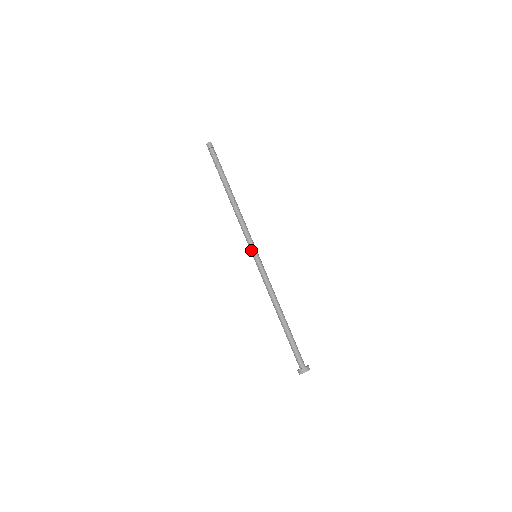
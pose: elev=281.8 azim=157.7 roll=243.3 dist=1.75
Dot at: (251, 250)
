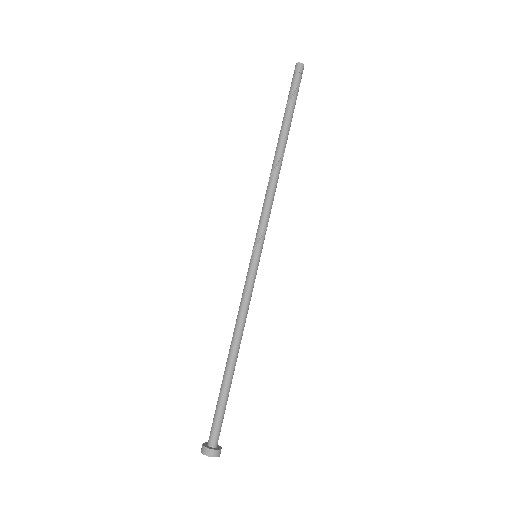
Dot at: (254, 244)
